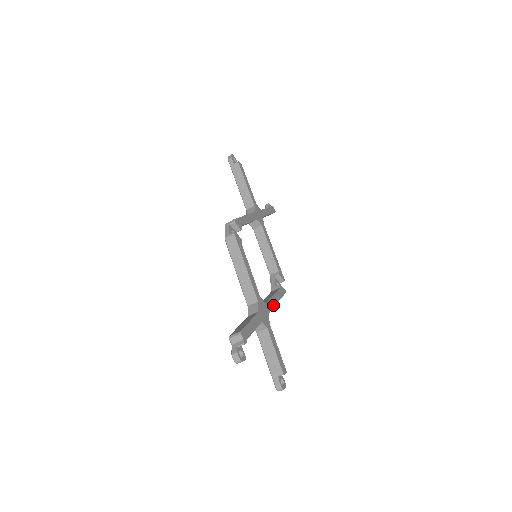
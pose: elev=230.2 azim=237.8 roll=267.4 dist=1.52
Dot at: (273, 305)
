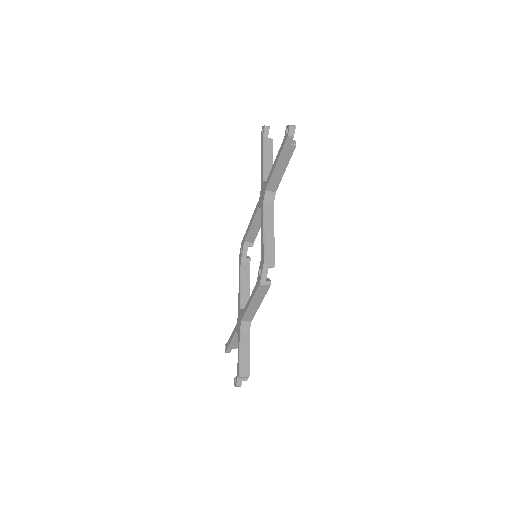
Dot at: occluded
